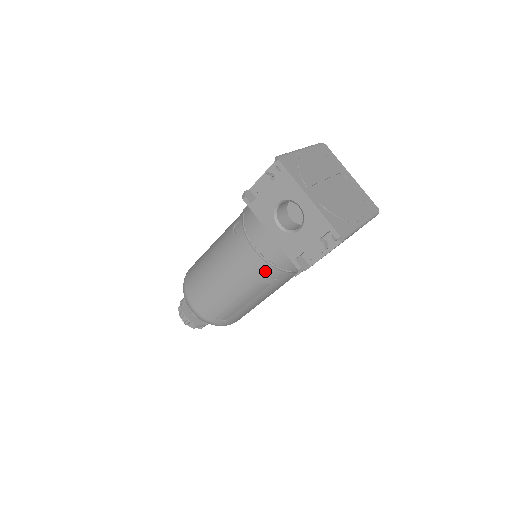
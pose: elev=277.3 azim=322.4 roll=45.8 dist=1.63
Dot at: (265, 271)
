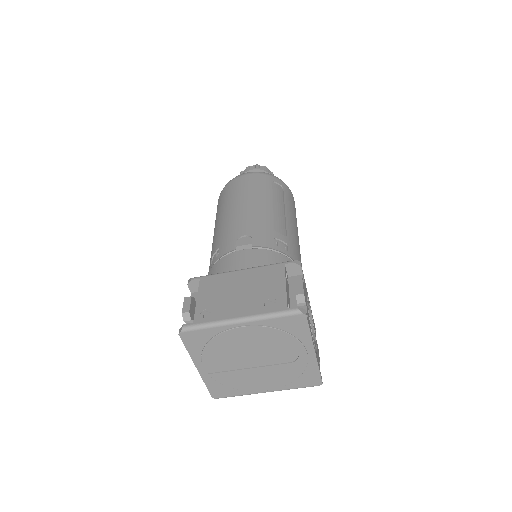
Dot at: occluded
